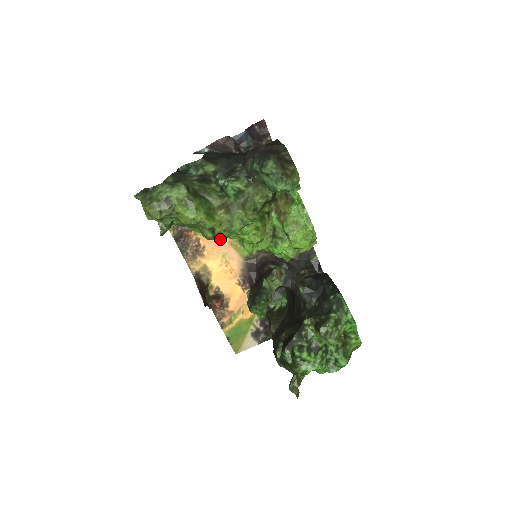
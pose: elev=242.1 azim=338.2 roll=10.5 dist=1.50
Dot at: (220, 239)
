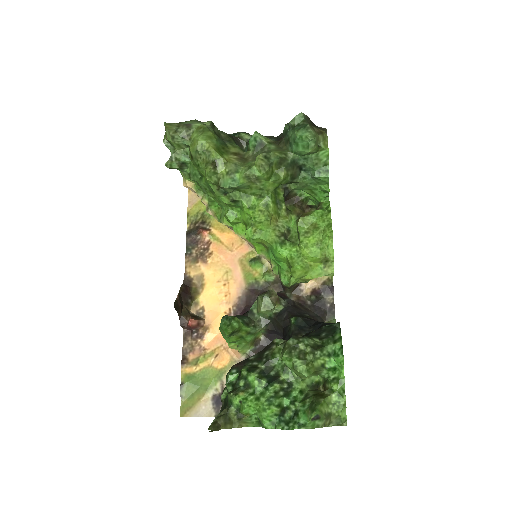
Dot at: (232, 252)
